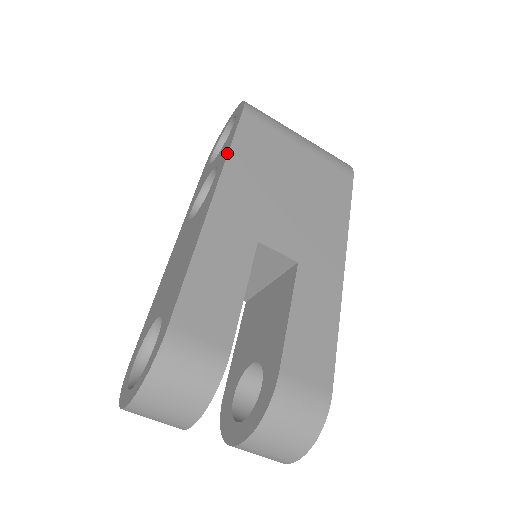
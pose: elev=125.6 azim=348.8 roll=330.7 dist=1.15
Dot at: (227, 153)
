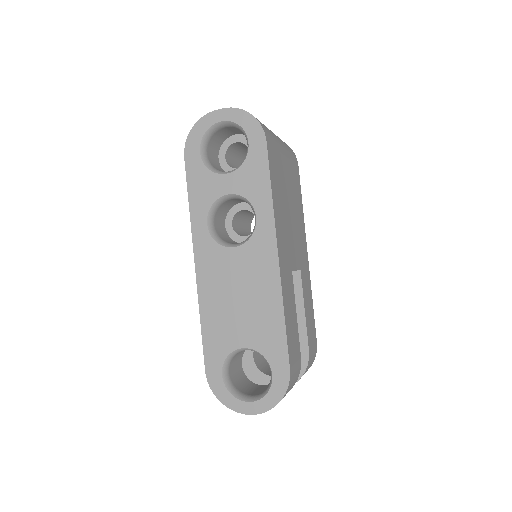
Dot at: (271, 200)
